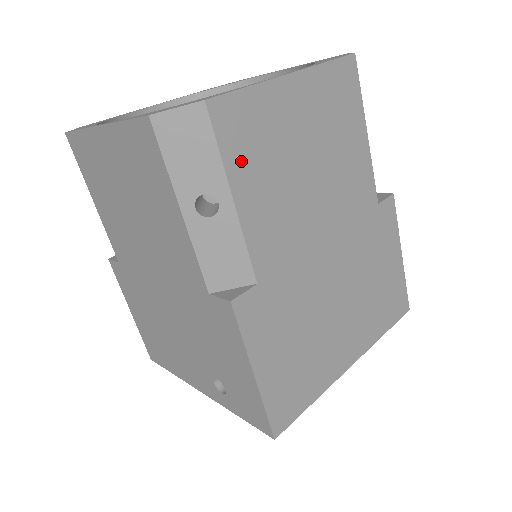
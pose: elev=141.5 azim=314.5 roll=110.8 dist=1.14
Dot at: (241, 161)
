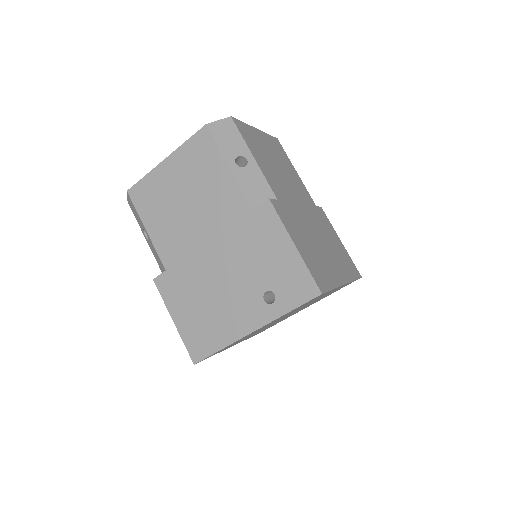
Dot at: (251, 146)
